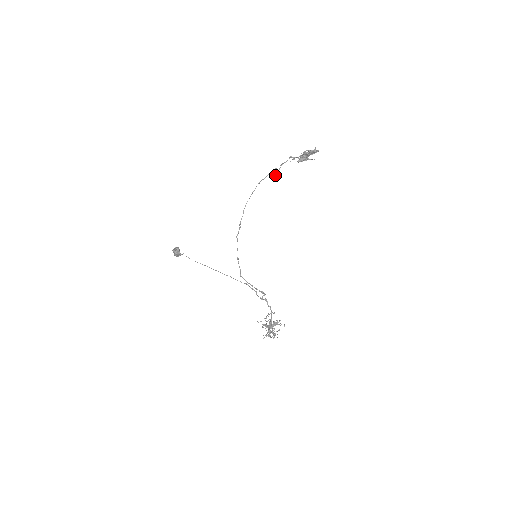
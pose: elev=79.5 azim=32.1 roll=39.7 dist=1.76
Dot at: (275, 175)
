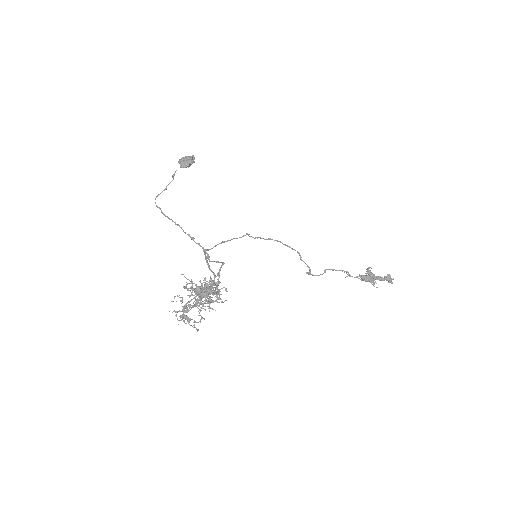
Dot at: (307, 272)
